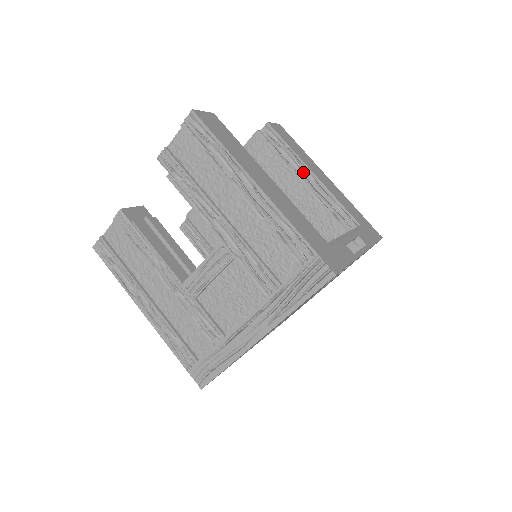
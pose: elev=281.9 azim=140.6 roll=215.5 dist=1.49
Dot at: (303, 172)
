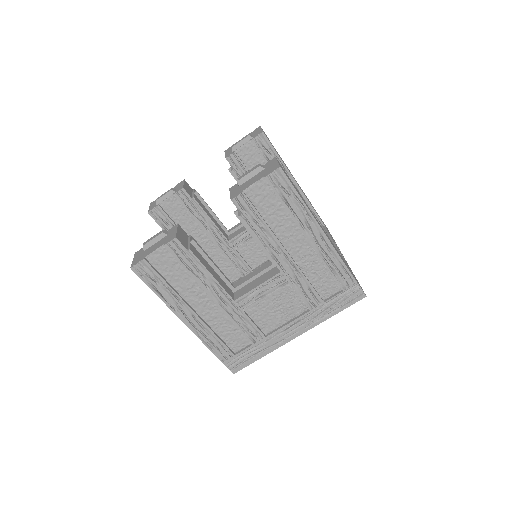
Dot at: occluded
